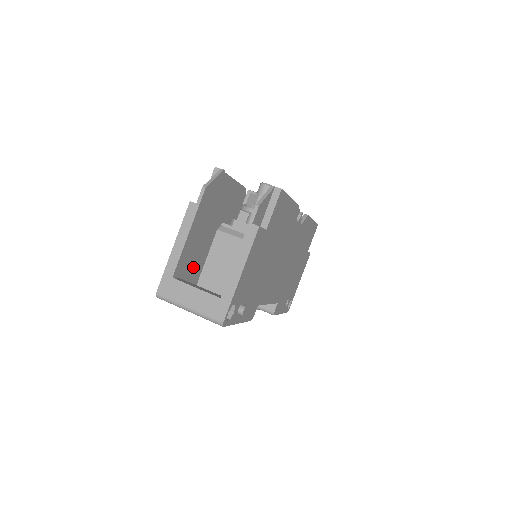
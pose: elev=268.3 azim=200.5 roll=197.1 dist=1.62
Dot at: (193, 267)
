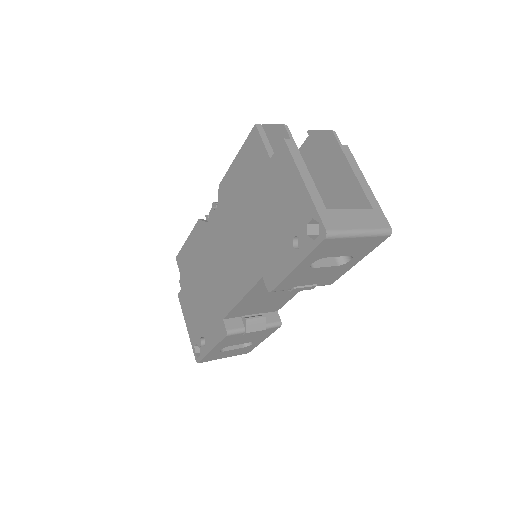
Dot at: occluded
